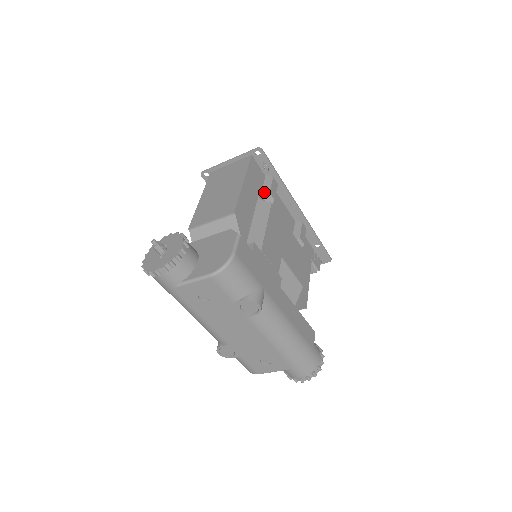
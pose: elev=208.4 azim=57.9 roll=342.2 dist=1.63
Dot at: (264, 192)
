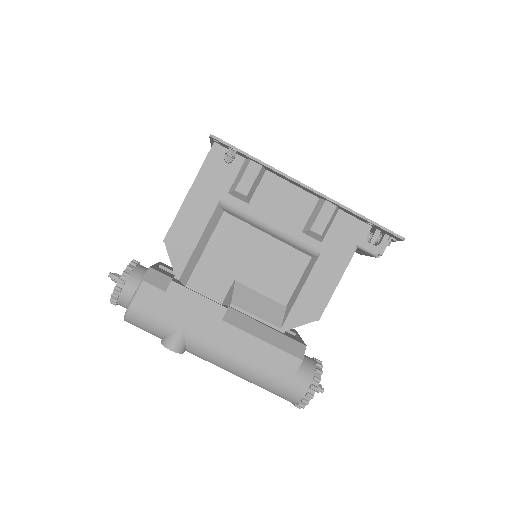
Dot at: (231, 189)
